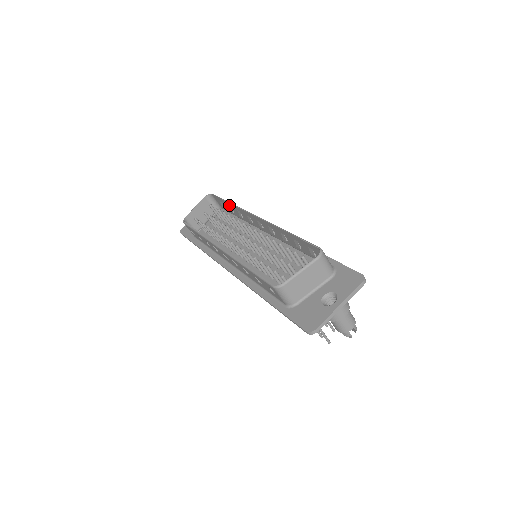
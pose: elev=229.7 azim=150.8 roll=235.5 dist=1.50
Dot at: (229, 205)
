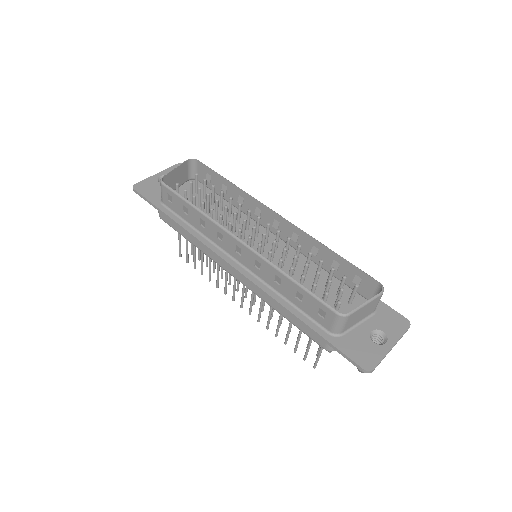
Dot at: (226, 184)
